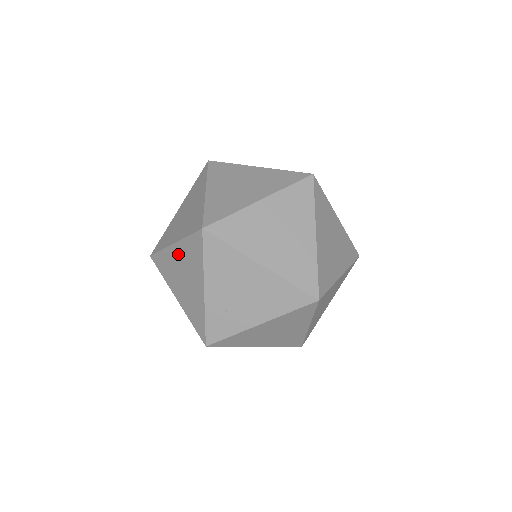
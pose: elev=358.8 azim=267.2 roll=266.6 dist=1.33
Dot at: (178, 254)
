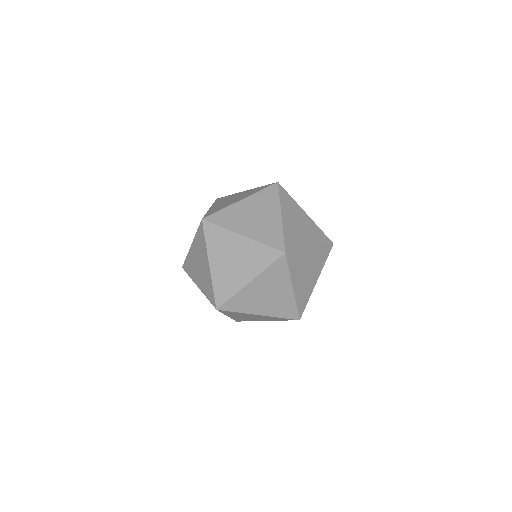
Dot at: (194, 250)
